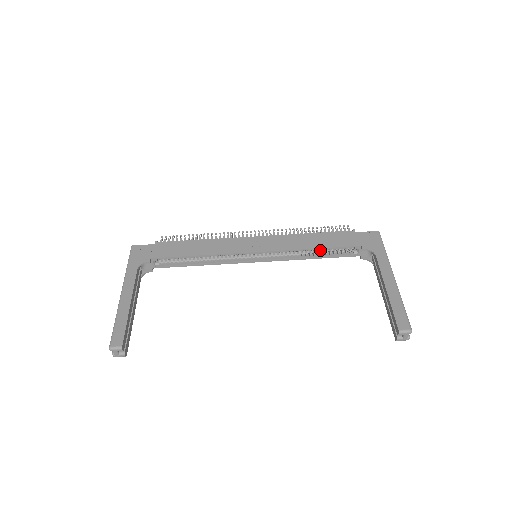
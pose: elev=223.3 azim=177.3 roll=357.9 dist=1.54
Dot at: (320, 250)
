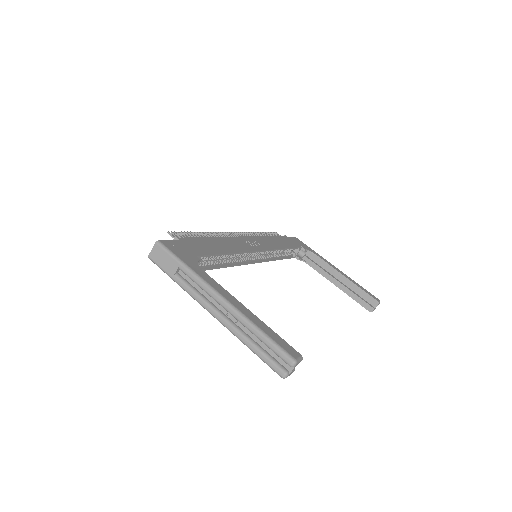
Dot at: occluded
